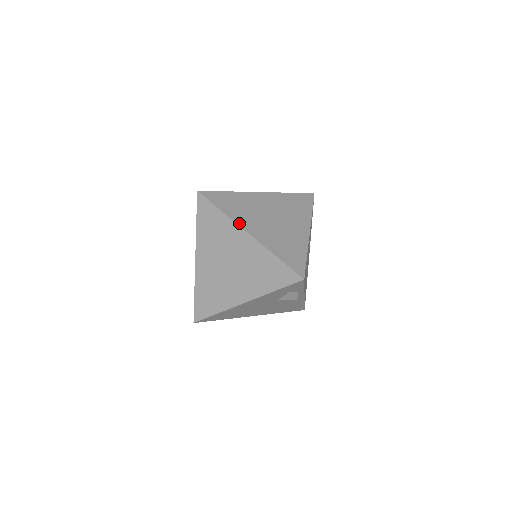
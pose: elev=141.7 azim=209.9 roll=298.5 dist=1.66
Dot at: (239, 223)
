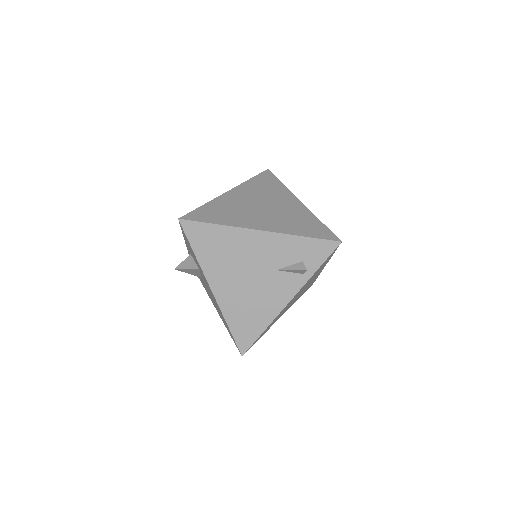
Dot at: (294, 196)
